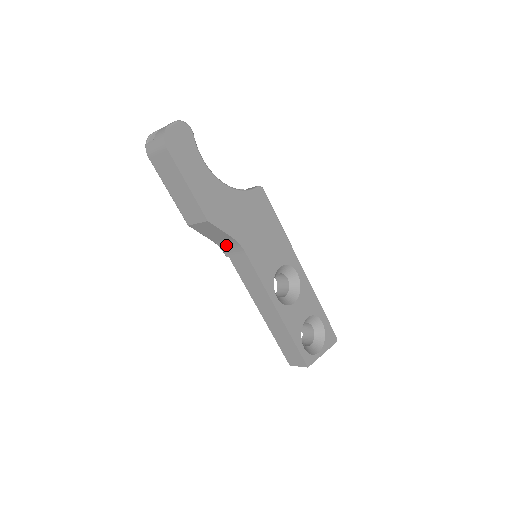
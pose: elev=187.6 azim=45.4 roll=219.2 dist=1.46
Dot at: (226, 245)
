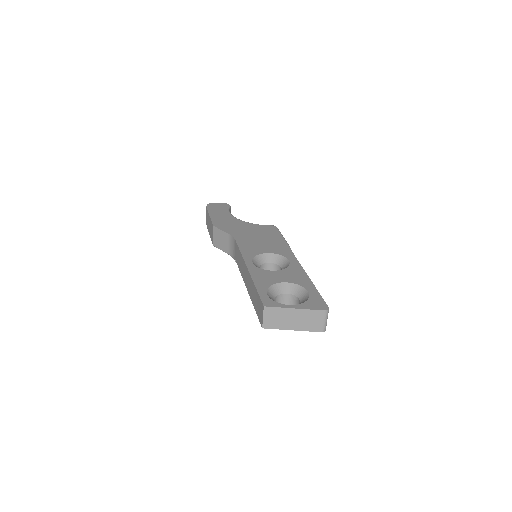
Dot at: (232, 249)
